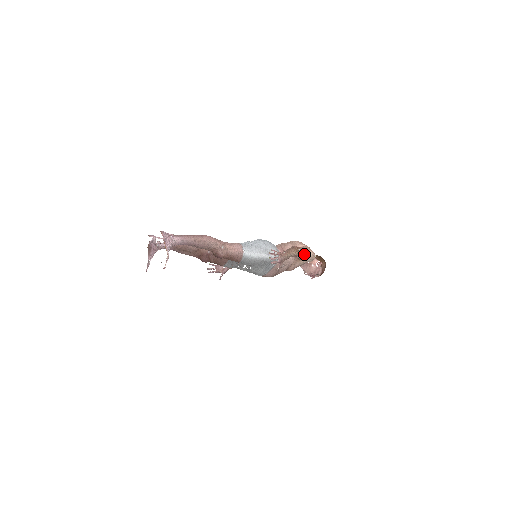
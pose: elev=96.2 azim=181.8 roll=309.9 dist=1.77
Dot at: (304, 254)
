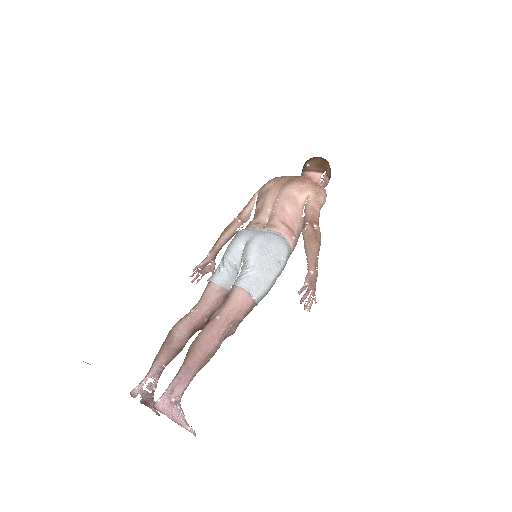
Dot at: (319, 216)
